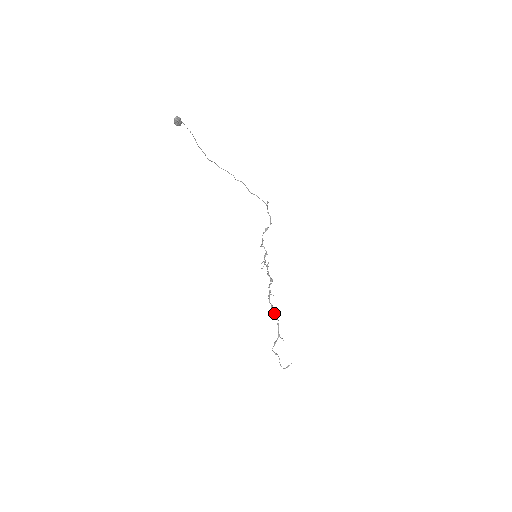
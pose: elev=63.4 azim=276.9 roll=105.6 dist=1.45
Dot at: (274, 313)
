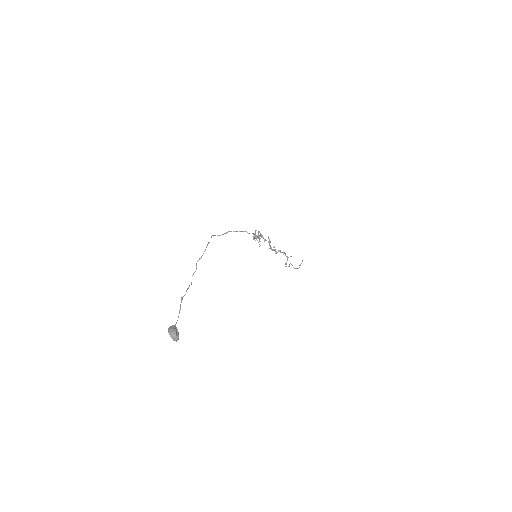
Dot at: occluded
